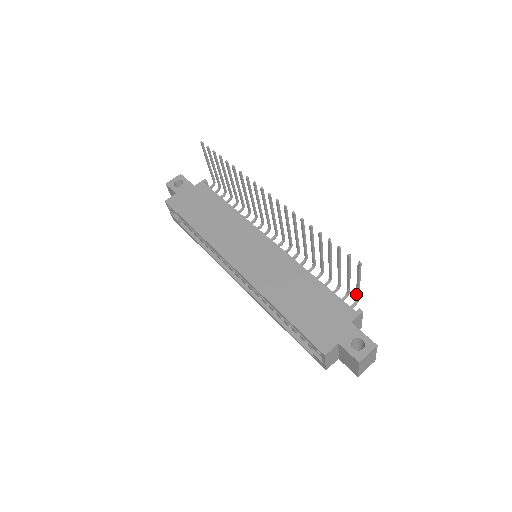
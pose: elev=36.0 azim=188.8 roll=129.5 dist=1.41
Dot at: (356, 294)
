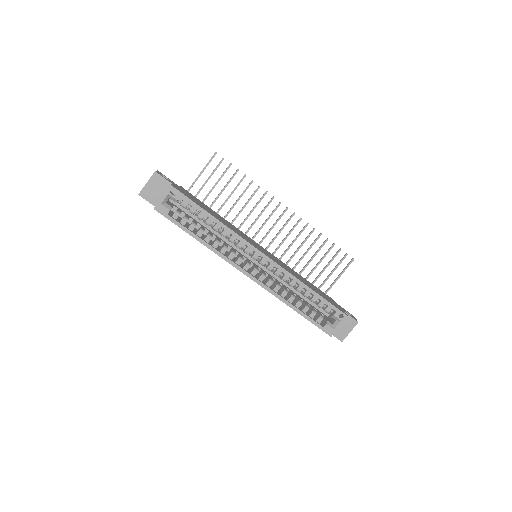
Dot at: (330, 287)
